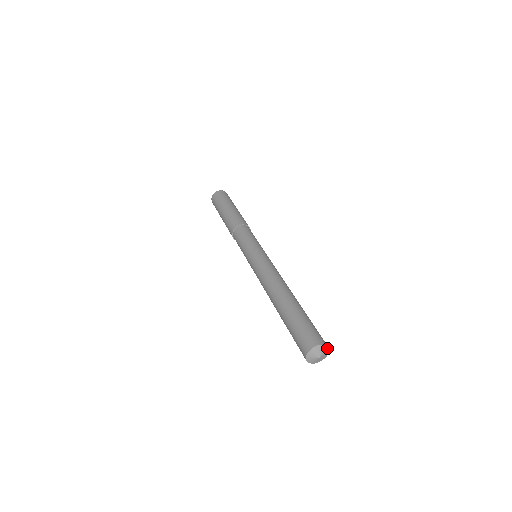
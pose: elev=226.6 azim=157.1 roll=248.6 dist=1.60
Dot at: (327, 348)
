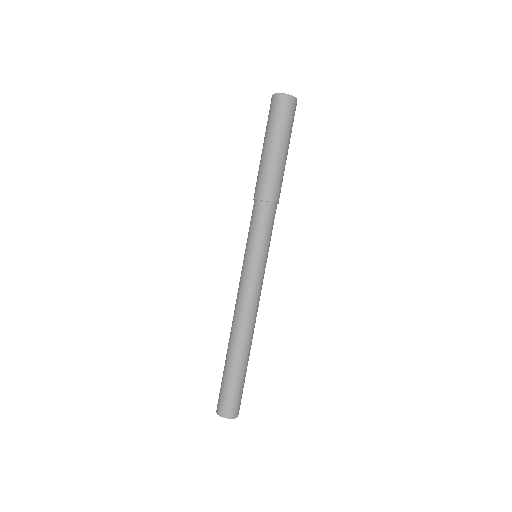
Dot at: occluded
